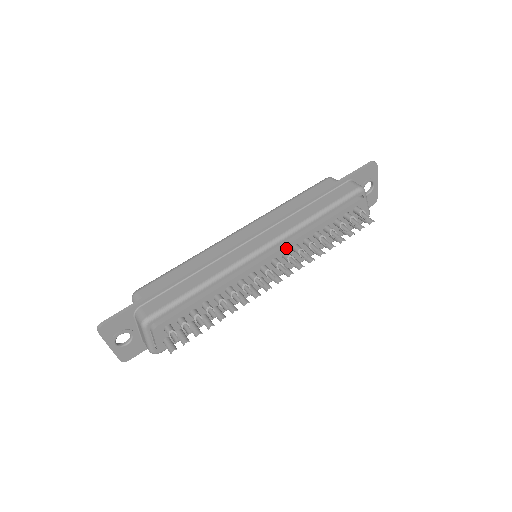
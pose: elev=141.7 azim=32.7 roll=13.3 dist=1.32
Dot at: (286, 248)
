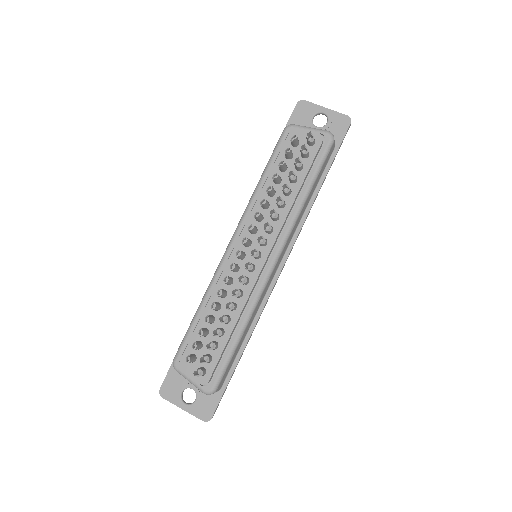
Dot at: (249, 225)
